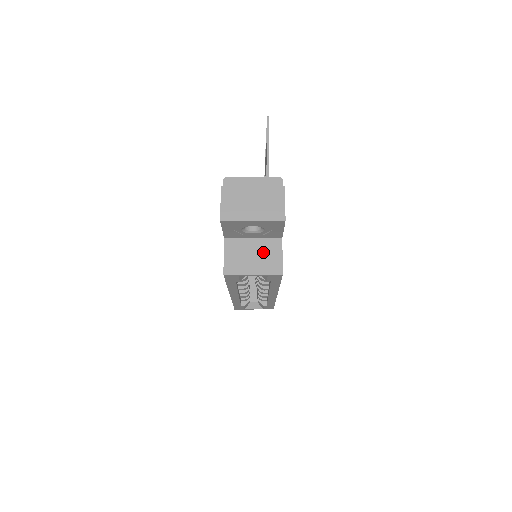
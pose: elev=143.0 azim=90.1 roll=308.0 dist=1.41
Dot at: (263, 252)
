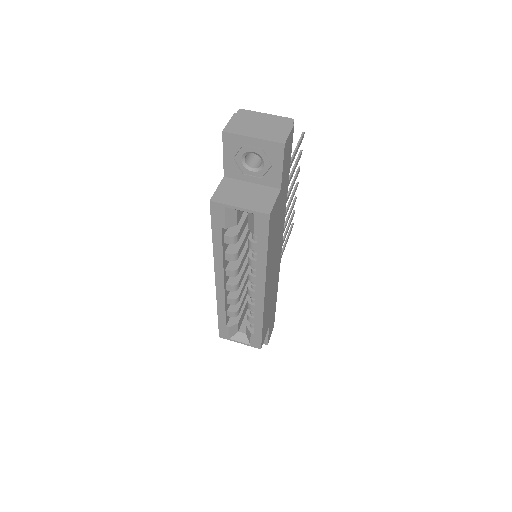
Dot at: (257, 194)
